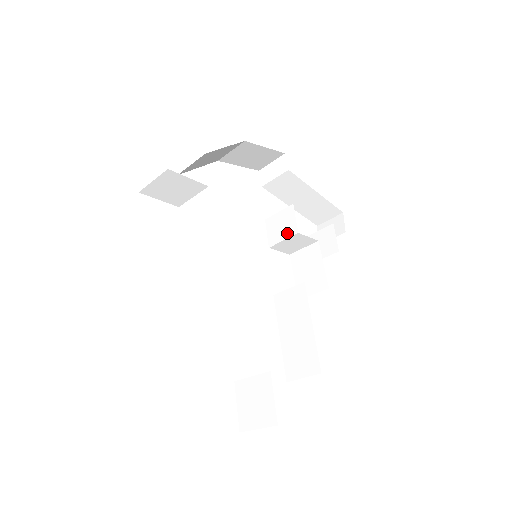
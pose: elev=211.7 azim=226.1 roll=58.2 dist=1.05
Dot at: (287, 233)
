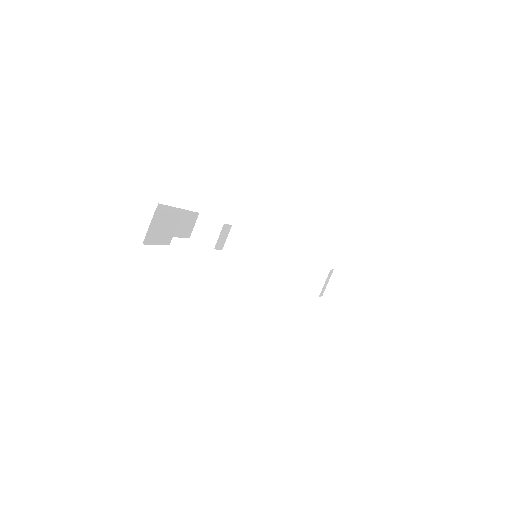
Dot at: (295, 265)
